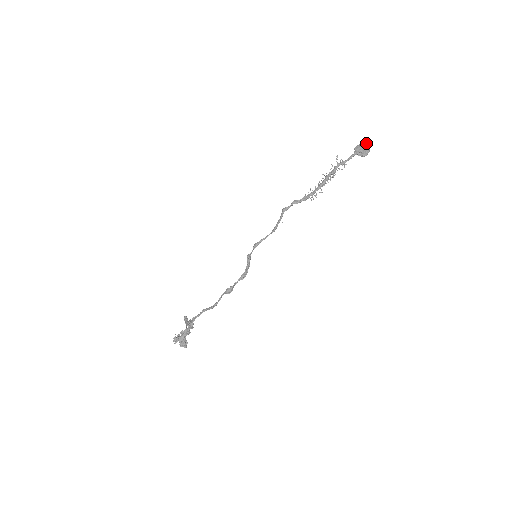
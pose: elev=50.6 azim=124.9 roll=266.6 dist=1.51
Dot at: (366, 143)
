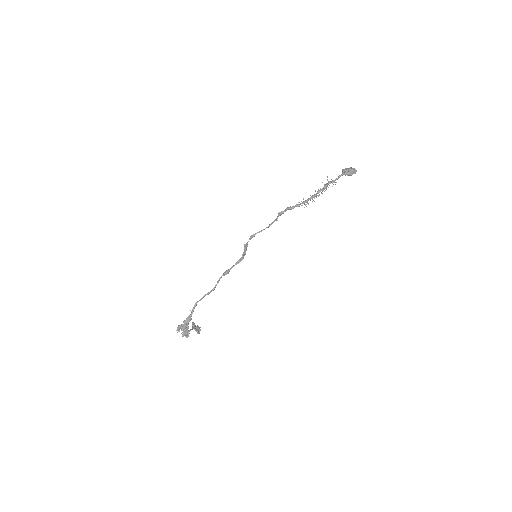
Dot at: (353, 168)
